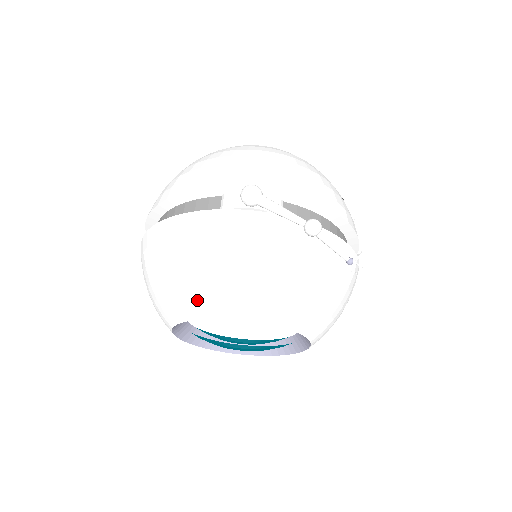
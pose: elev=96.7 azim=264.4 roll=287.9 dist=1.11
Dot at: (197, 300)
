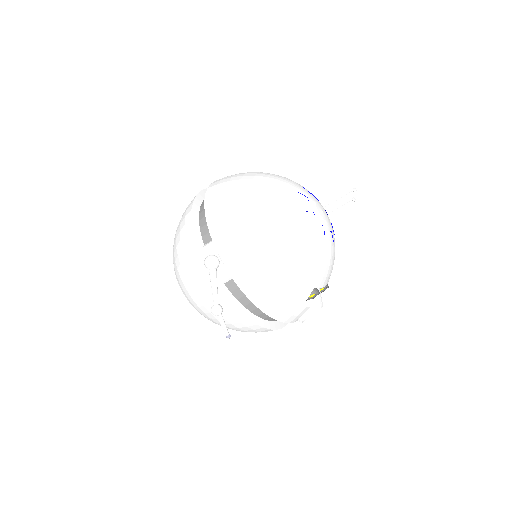
Dot at: (173, 260)
